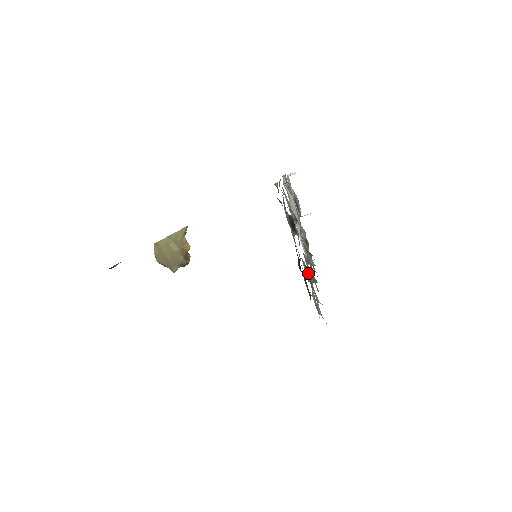
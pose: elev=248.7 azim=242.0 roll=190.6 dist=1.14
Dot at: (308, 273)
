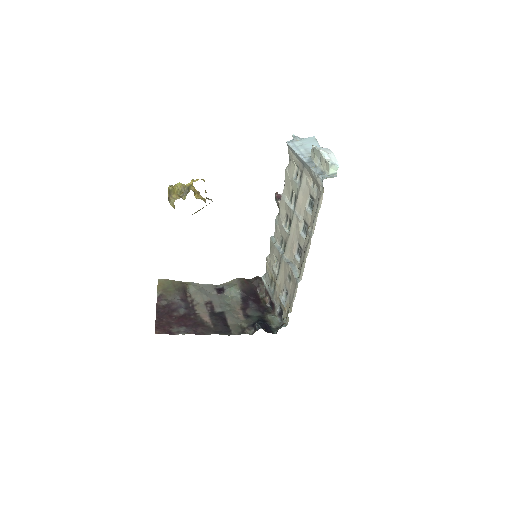
Dot at: (274, 283)
